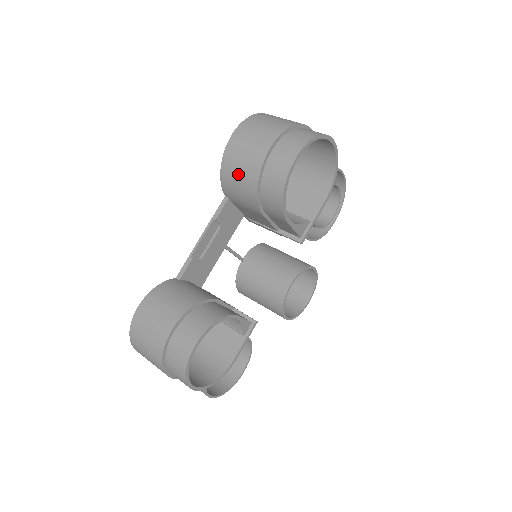
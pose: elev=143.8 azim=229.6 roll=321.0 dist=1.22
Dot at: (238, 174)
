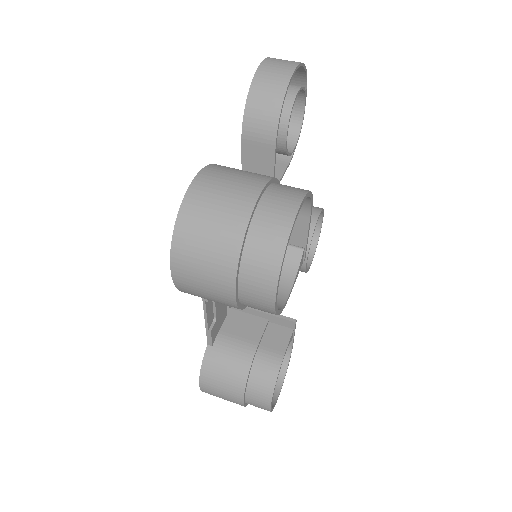
Dot at: occluded
